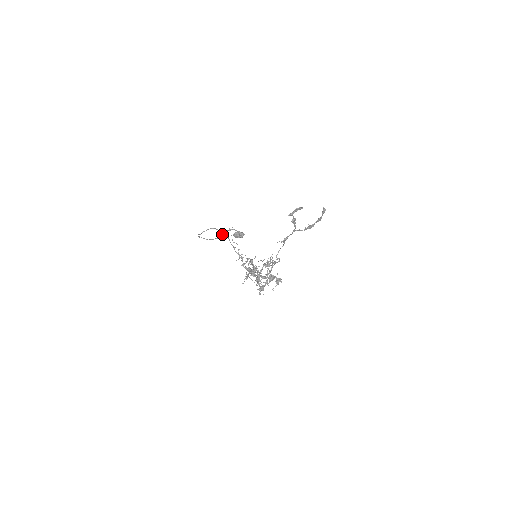
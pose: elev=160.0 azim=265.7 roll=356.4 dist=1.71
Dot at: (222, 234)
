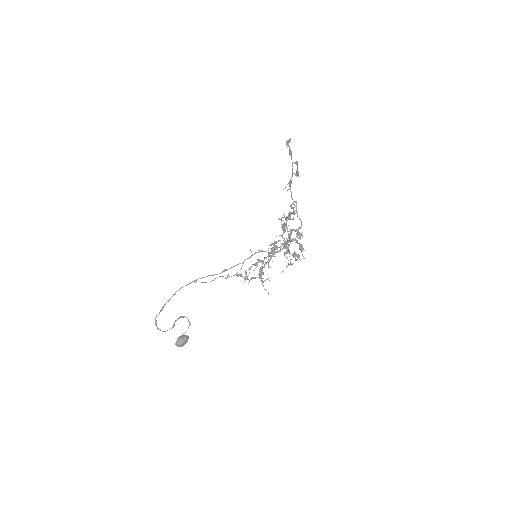
Dot at: (174, 324)
